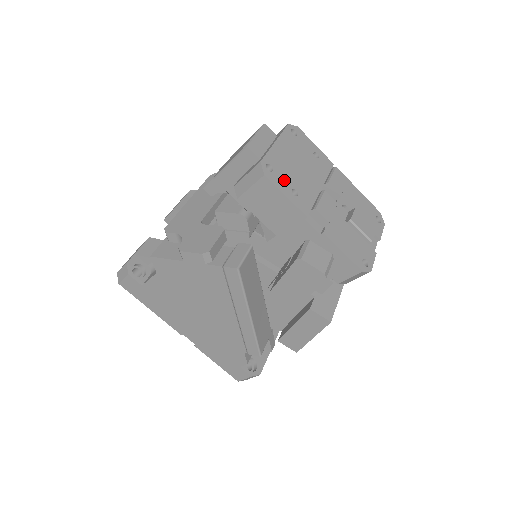
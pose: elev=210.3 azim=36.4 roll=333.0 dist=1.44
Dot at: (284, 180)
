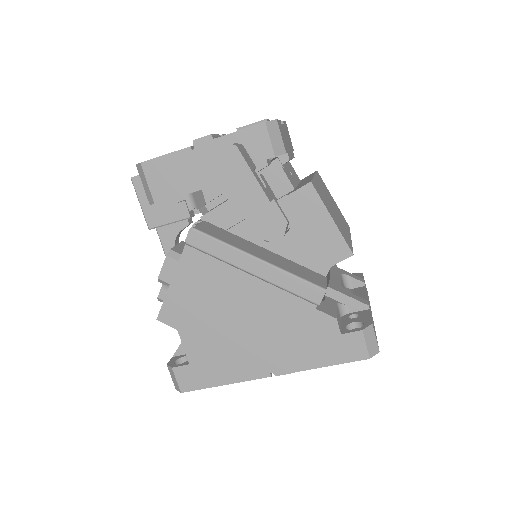
Dot at: occluded
